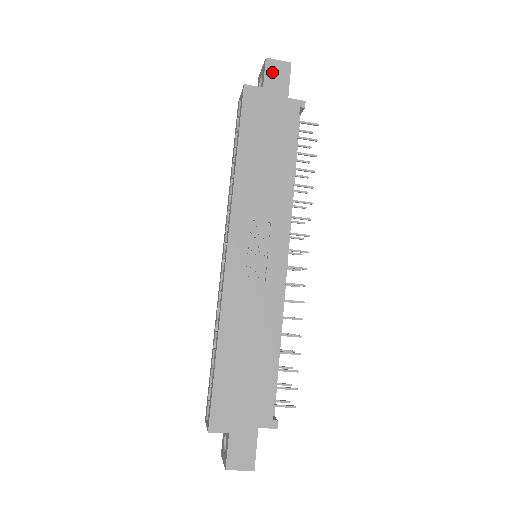
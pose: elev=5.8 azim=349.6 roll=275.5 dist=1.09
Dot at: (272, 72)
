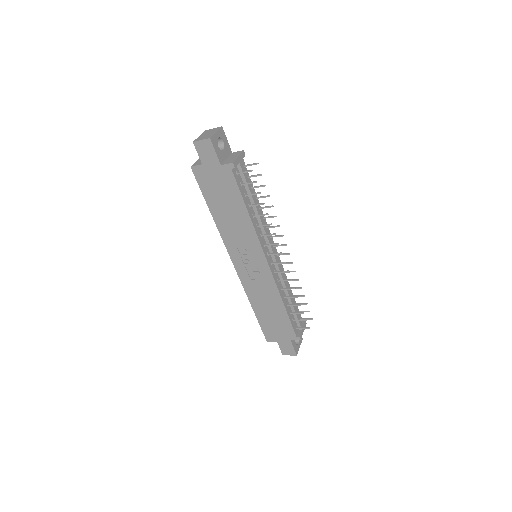
Dot at: (202, 151)
